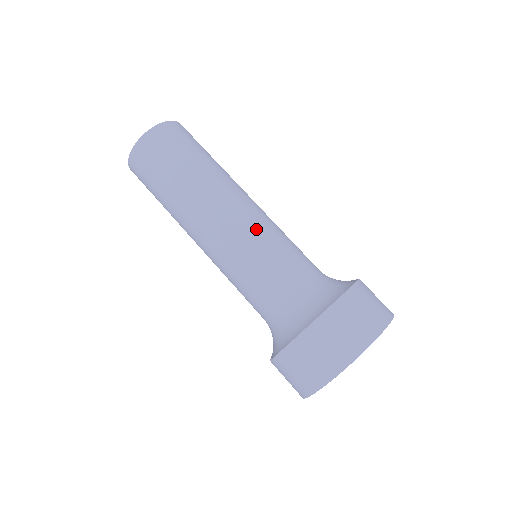
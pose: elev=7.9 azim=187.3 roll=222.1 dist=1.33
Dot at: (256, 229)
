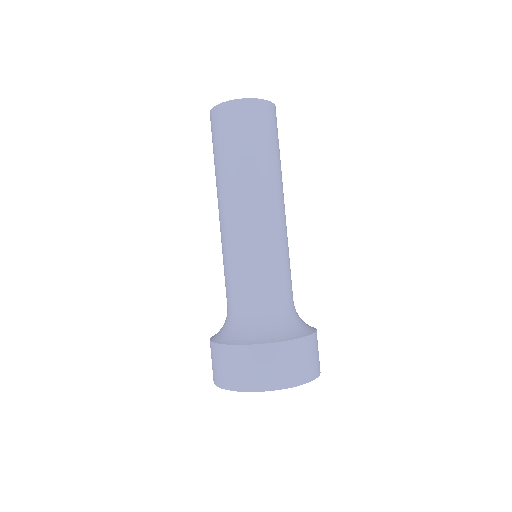
Dot at: (235, 245)
